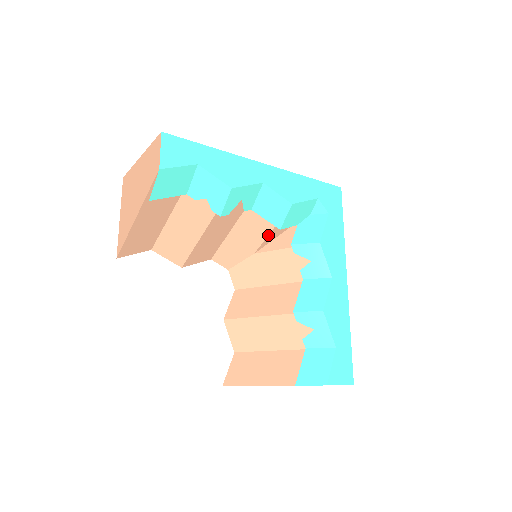
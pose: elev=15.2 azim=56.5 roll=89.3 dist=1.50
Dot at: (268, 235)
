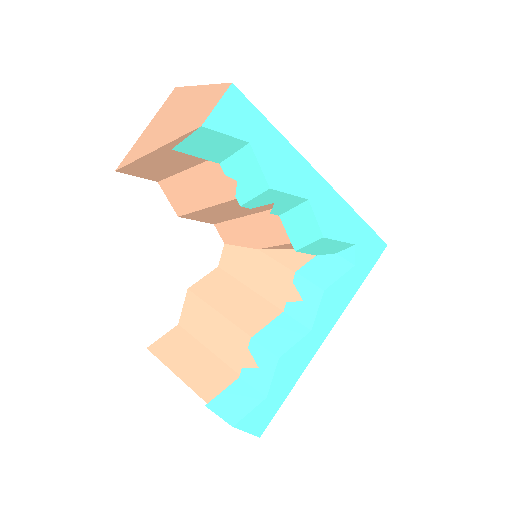
Dot at: (281, 244)
